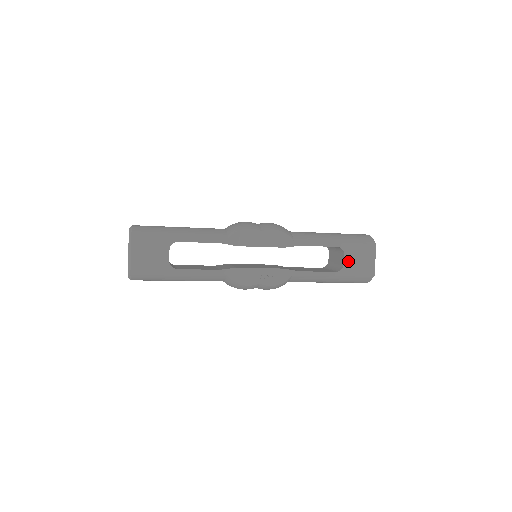
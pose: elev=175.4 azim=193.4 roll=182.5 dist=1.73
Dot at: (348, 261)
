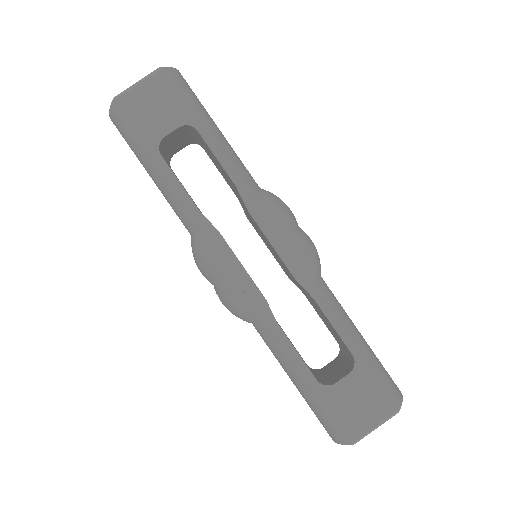
Dot at: (345, 386)
